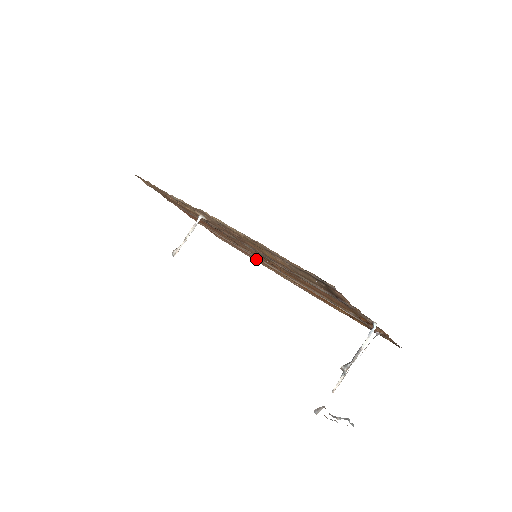
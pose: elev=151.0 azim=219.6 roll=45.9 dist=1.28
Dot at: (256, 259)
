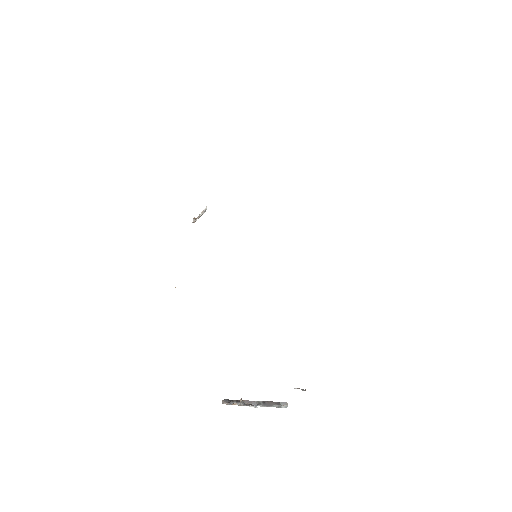
Dot at: occluded
